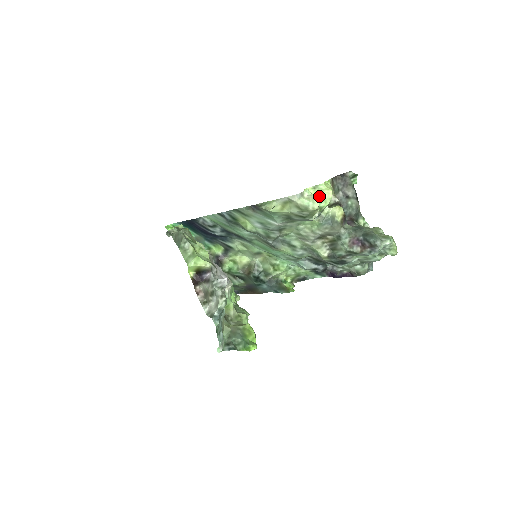
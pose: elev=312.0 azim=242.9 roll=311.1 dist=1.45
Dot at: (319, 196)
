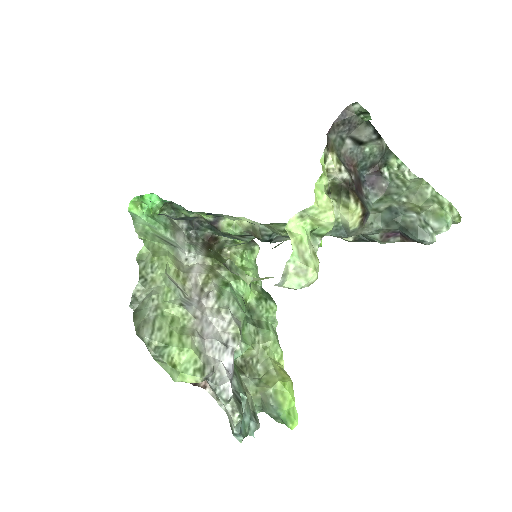
Dot at: (313, 224)
